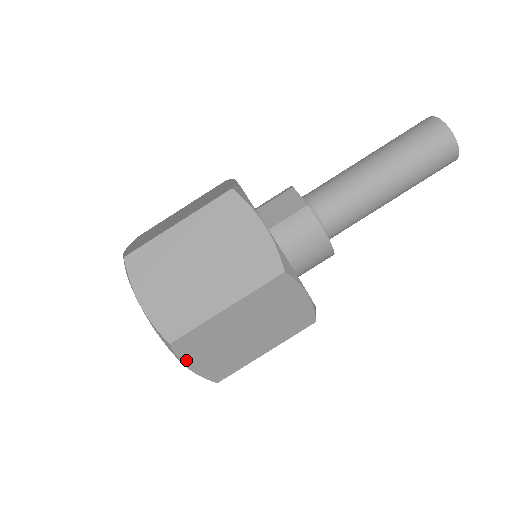
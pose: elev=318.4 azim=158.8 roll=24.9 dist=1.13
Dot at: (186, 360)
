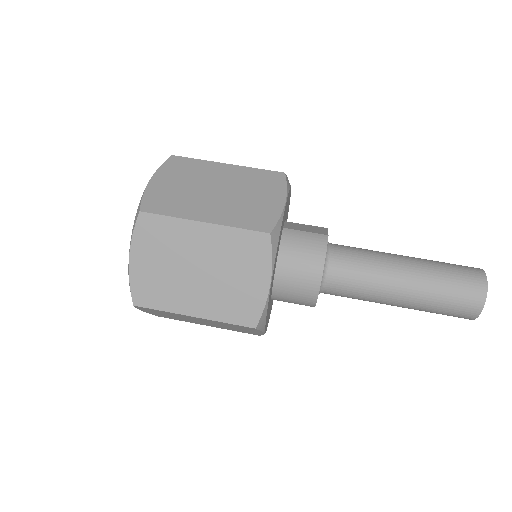
Dot at: (135, 245)
